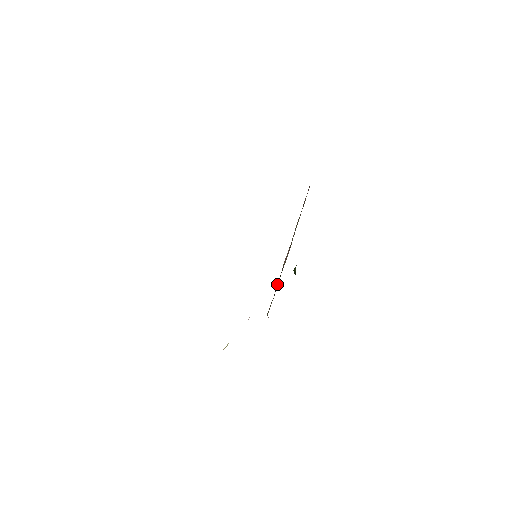
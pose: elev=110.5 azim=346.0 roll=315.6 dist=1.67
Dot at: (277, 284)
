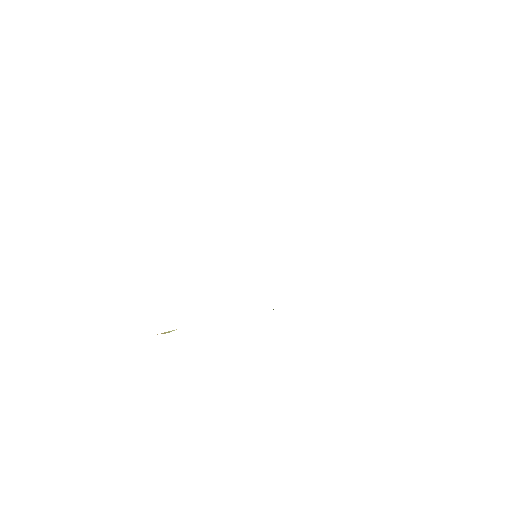
Dot at: occluded
